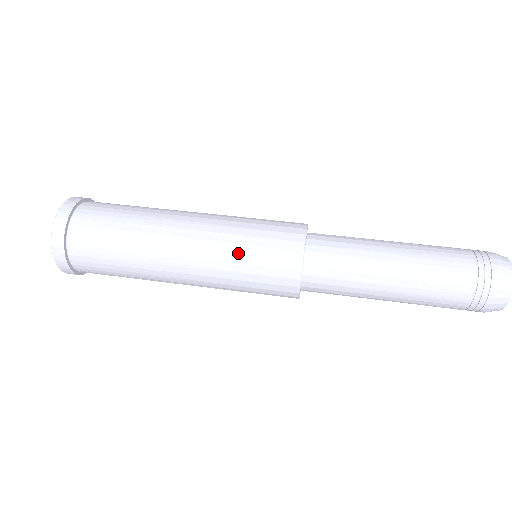
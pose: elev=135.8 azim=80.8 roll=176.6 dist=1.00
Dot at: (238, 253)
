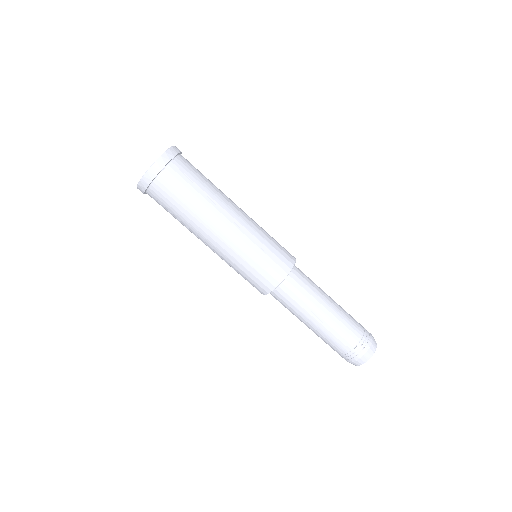
Dot at: (254, 251)
